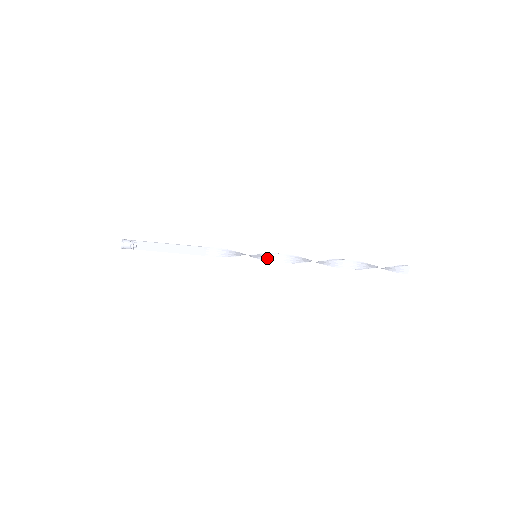
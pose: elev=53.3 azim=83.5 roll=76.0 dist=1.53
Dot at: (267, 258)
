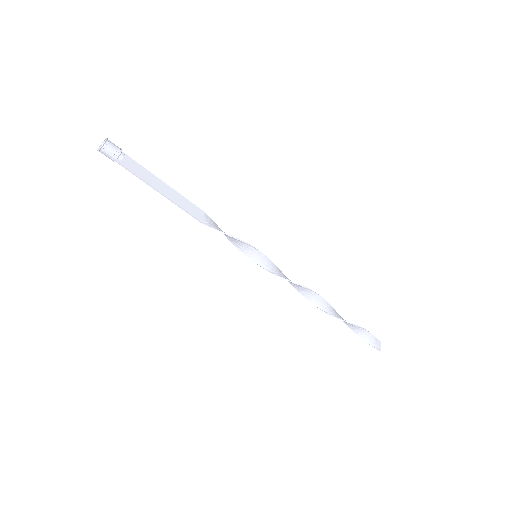
Dot at: (266, 265)
